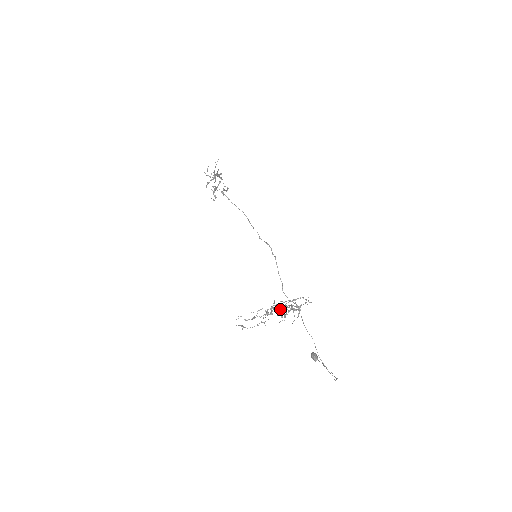
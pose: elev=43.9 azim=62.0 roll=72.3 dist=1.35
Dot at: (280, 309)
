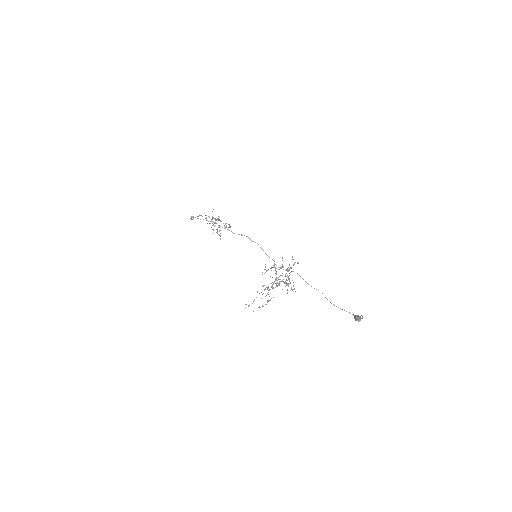
Dot at: (275, 279)
